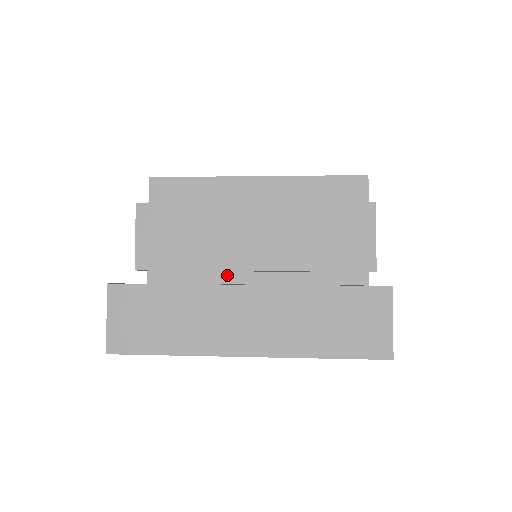
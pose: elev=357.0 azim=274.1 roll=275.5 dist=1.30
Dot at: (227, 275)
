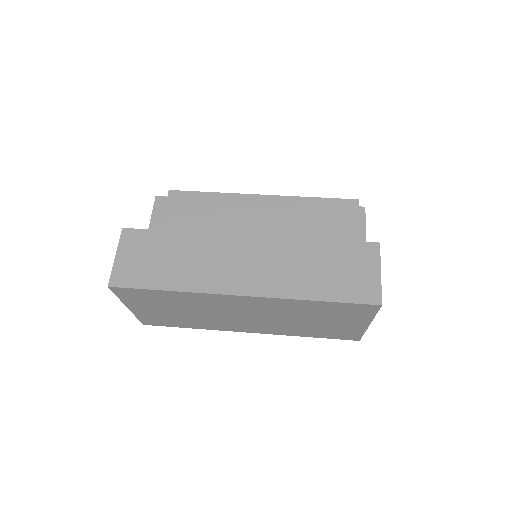
Dot at: occluded
